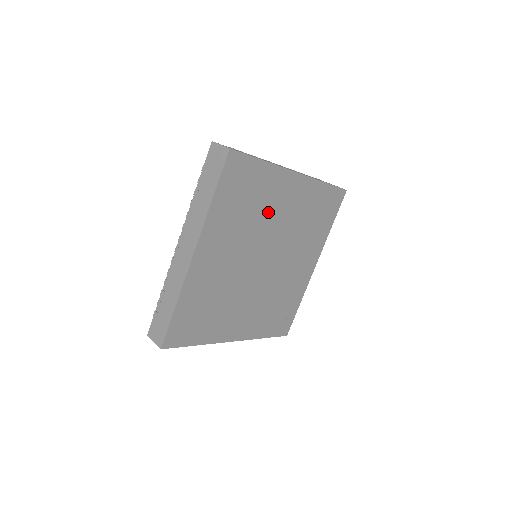
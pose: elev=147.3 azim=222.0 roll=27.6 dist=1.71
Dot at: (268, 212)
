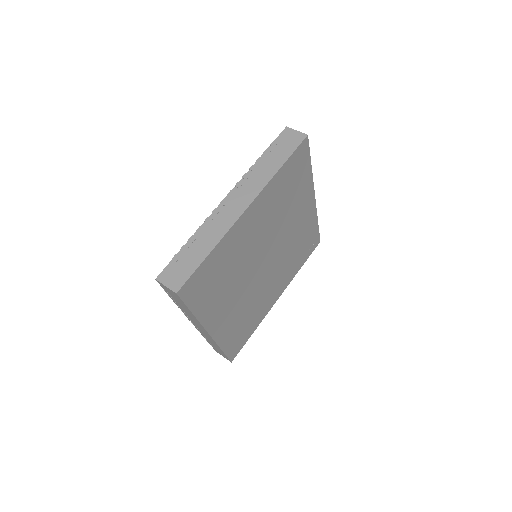
Dot at: (243, 252)
